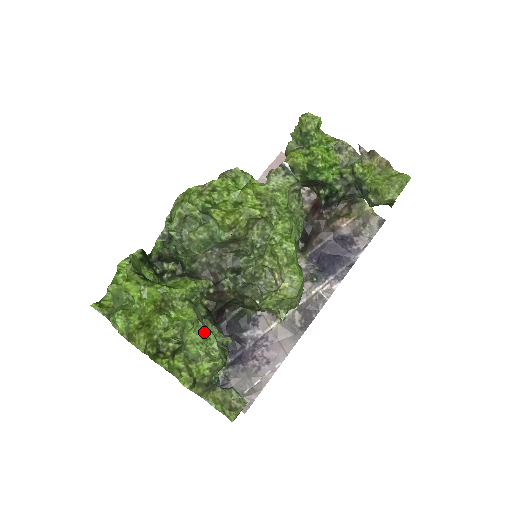
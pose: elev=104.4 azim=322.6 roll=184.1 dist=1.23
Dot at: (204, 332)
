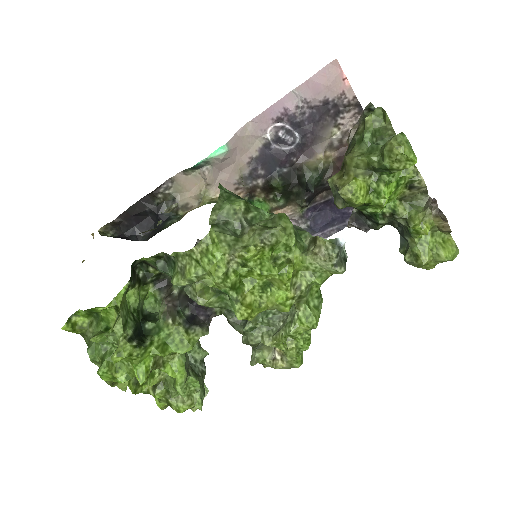
Dot at: (190, 382)
